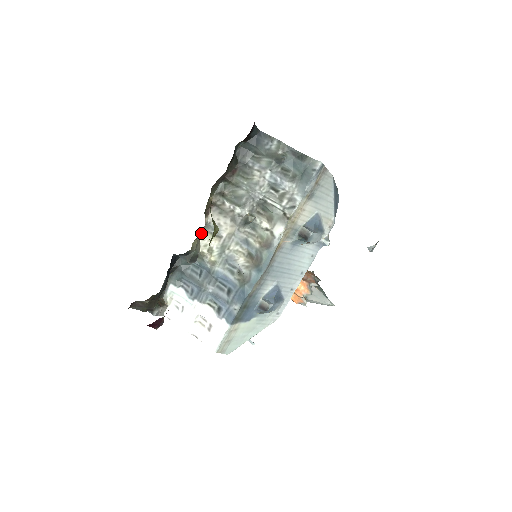
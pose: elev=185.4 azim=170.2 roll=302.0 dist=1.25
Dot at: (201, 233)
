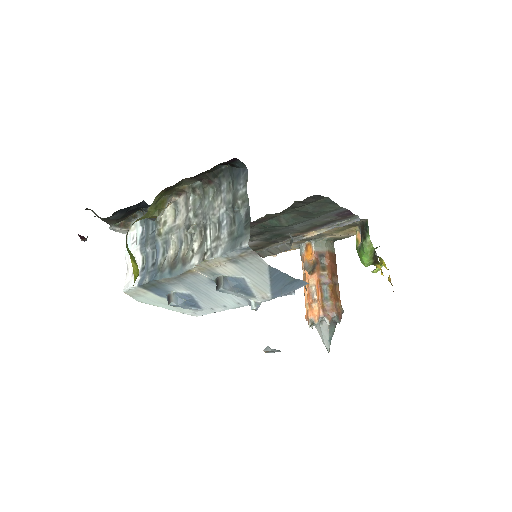
Dot at: occluded
